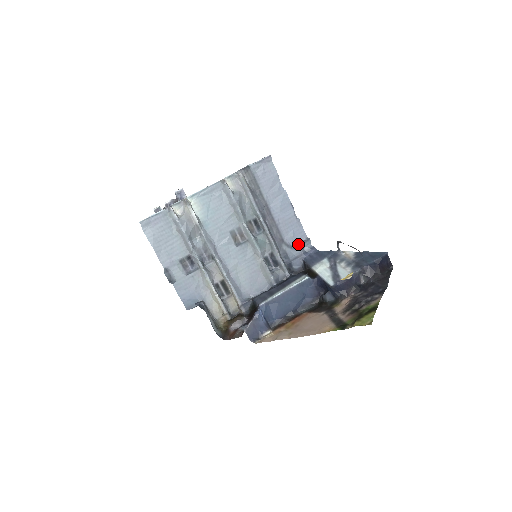
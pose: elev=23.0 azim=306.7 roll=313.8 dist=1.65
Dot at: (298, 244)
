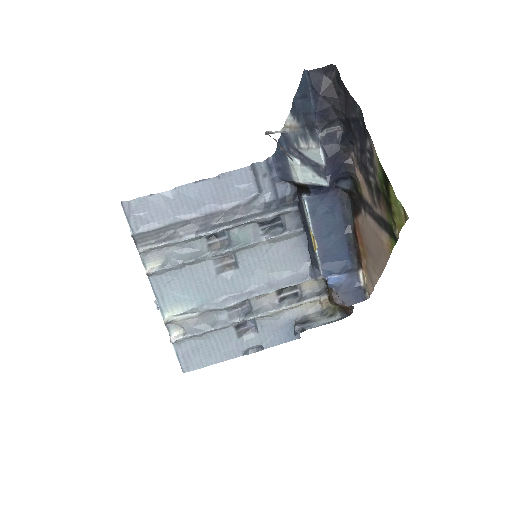
Dot at: (256, 183)
